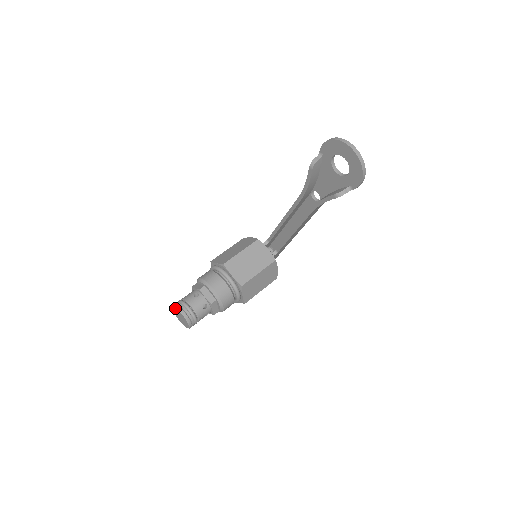
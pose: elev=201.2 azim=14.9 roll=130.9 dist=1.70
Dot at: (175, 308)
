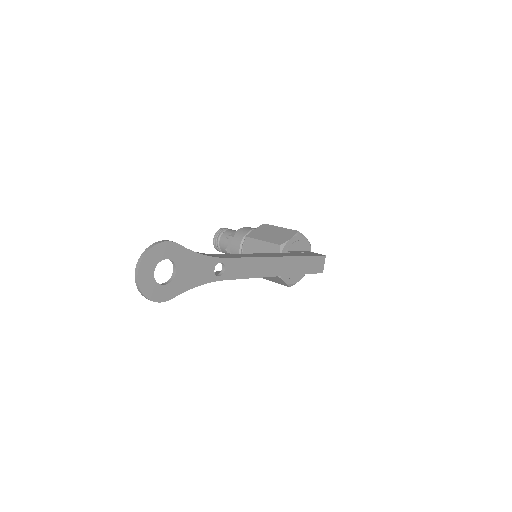
Dot at: (218, 231)
